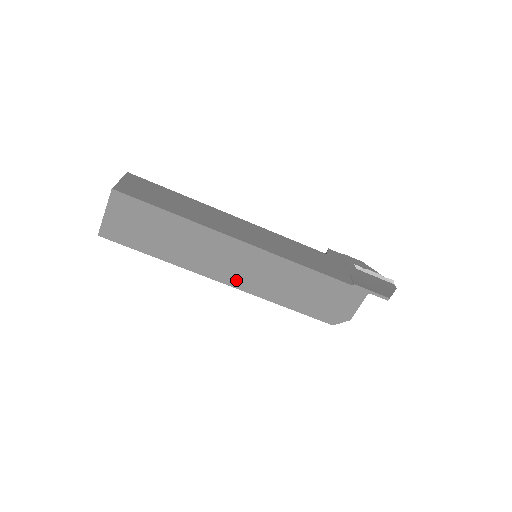
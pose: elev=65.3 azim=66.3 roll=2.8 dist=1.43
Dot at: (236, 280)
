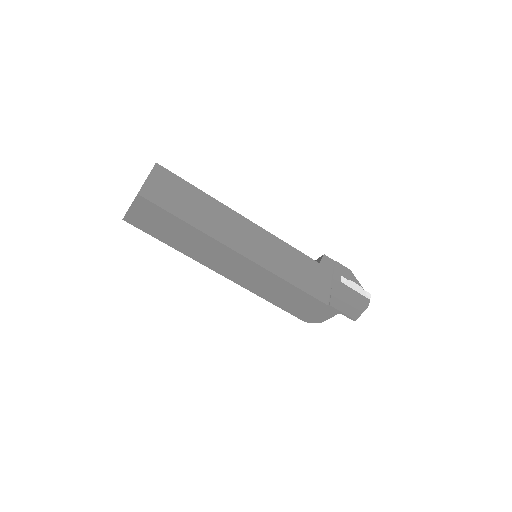
Dot at: (233, 276)
